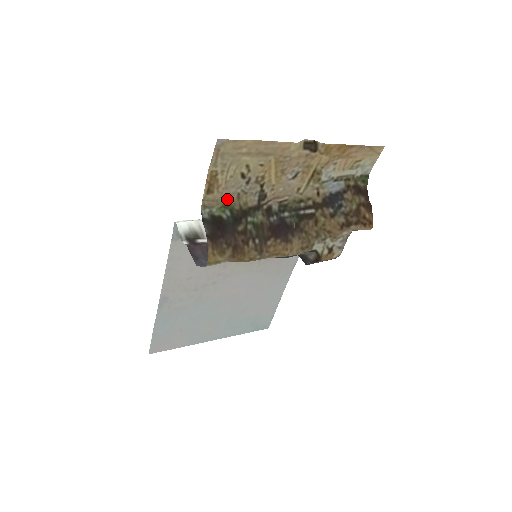
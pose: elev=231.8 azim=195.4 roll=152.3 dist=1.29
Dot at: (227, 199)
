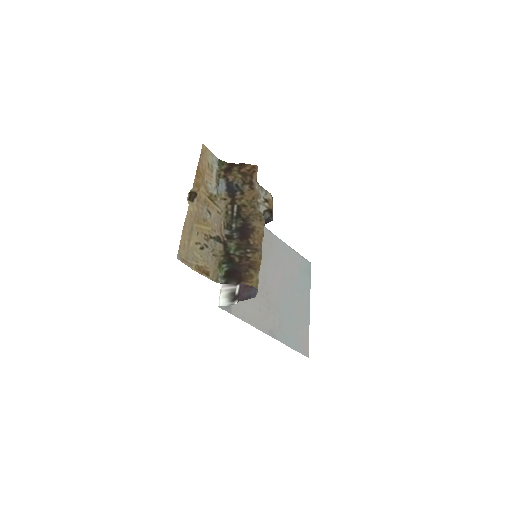
Dot at: (215, 264)
